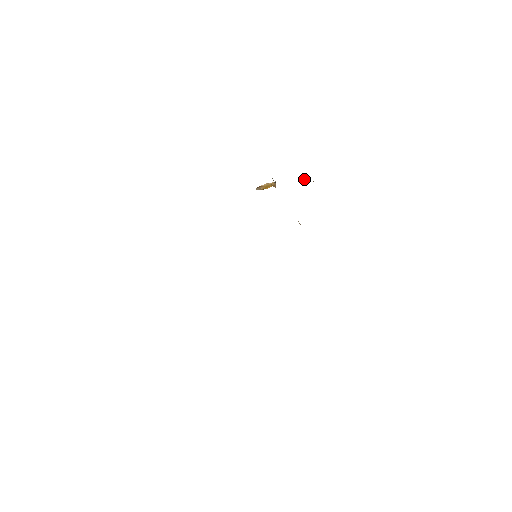
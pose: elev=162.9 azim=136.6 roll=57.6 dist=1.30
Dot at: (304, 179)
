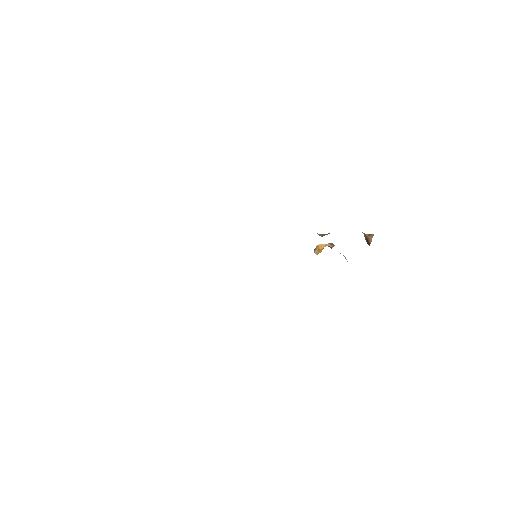
Dot at: (368, 239)
